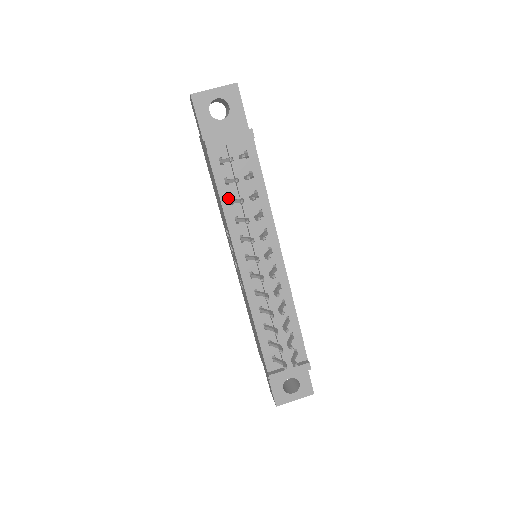
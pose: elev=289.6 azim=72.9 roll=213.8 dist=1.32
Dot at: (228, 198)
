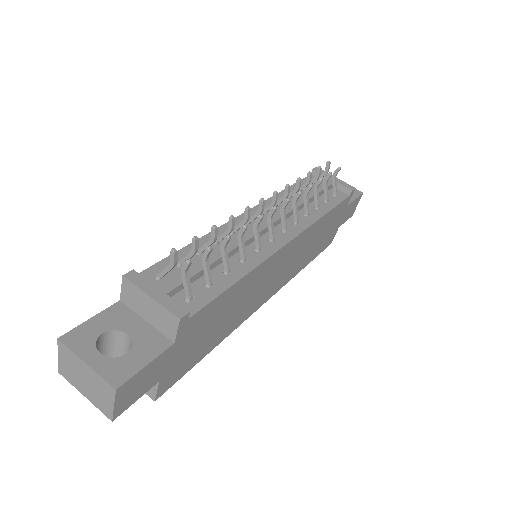
Dot at: occluded
